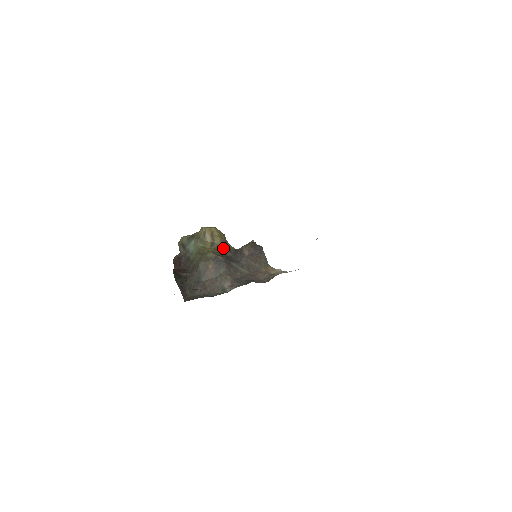
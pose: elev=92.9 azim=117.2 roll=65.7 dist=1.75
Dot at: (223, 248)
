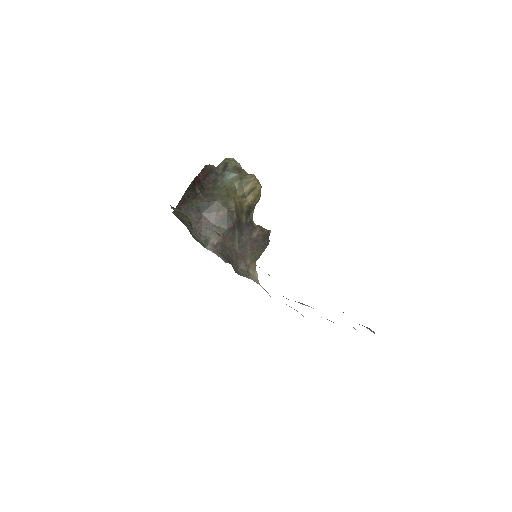
Dot at: (246, 209)
